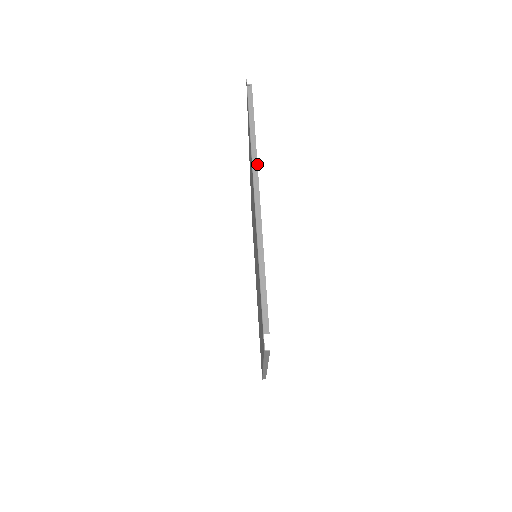
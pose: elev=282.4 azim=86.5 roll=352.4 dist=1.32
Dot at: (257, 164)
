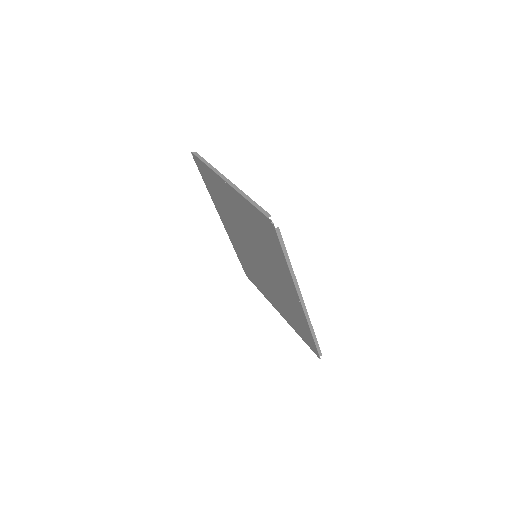
Dot at: (218, 171)
